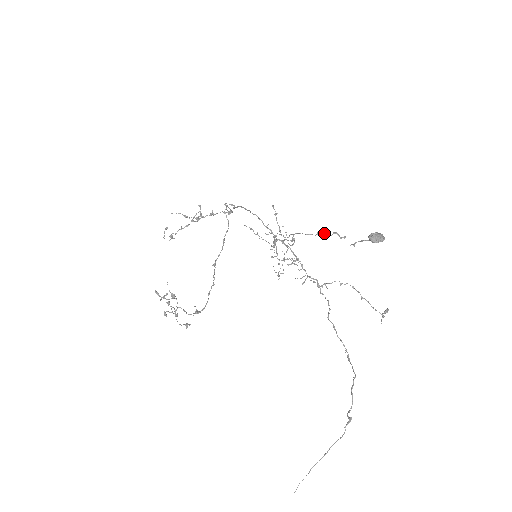
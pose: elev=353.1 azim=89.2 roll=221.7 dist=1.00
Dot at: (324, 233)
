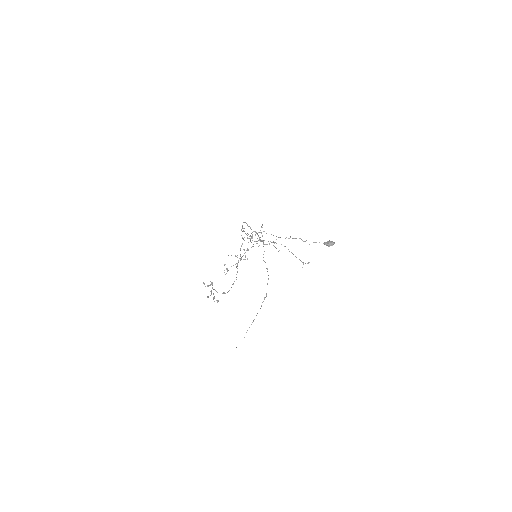
Dot at: occluded
